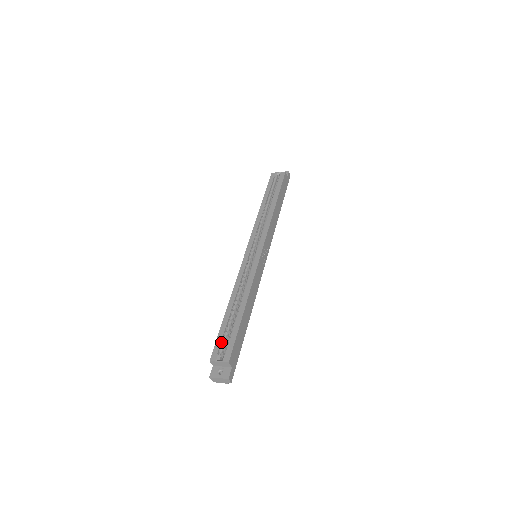
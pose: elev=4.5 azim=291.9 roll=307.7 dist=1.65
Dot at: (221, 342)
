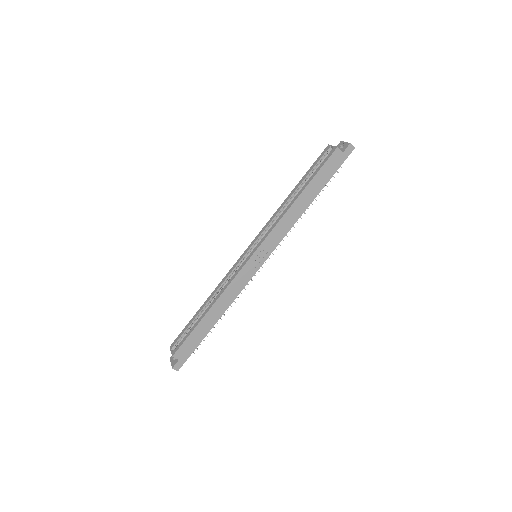
Dot at: (182, 335)
